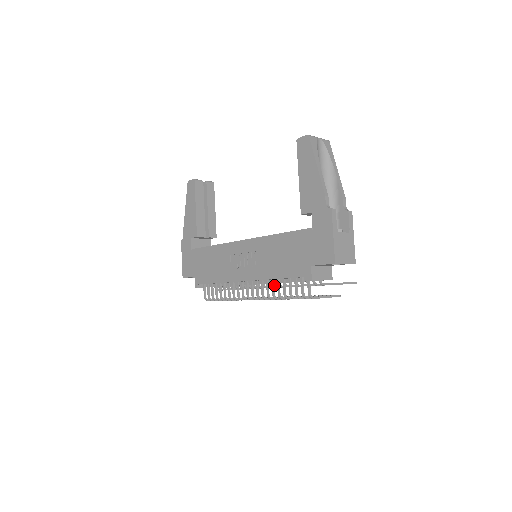
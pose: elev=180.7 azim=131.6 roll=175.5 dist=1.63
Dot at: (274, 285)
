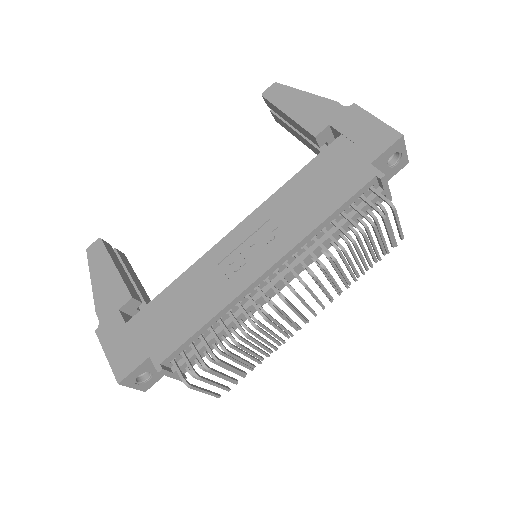
Dot at: occluded
